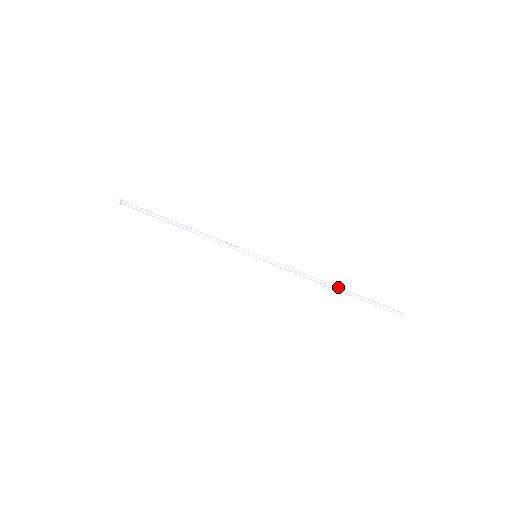
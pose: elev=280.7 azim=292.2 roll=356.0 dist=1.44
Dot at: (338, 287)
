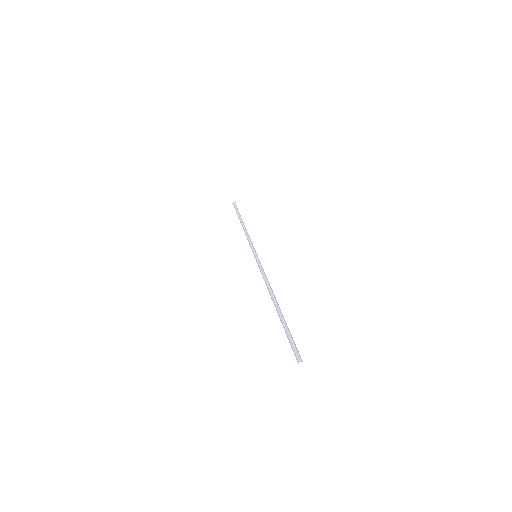
Dot at: (277, 302)
